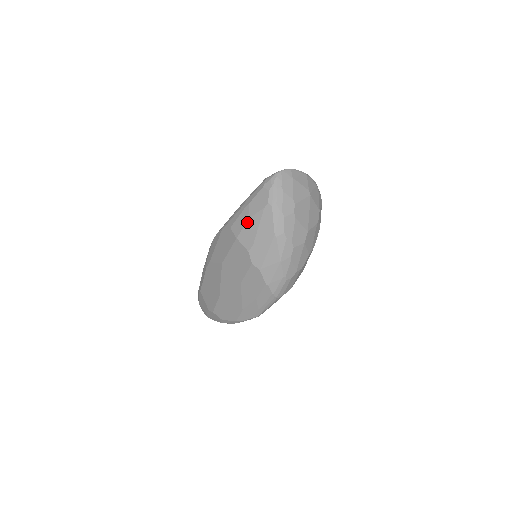
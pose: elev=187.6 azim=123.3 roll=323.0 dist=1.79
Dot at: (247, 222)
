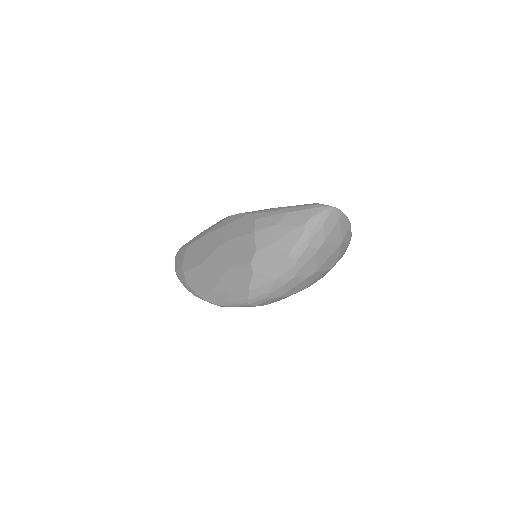
Dot at: (274, 226)
